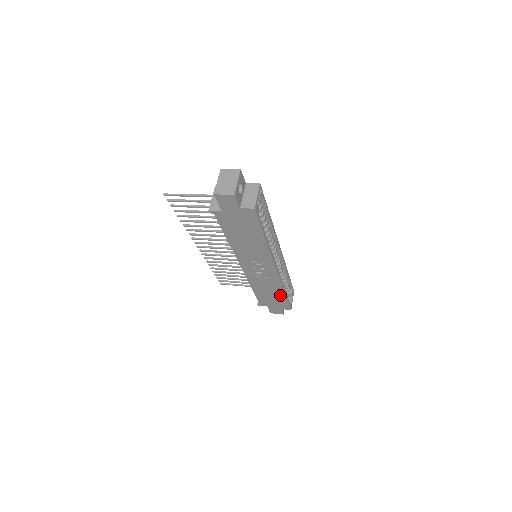
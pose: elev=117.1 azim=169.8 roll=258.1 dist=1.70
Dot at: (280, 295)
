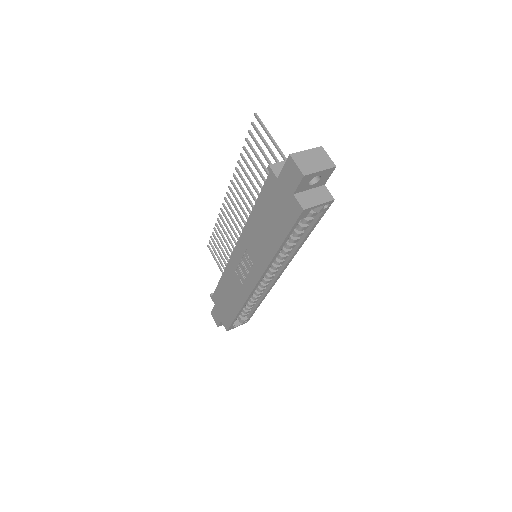
Dot at: (234, 309)
